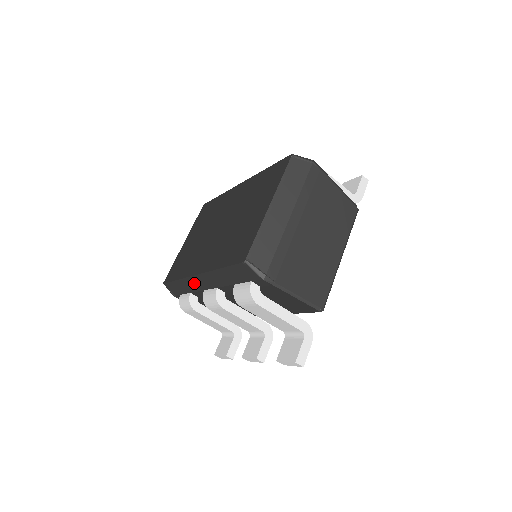
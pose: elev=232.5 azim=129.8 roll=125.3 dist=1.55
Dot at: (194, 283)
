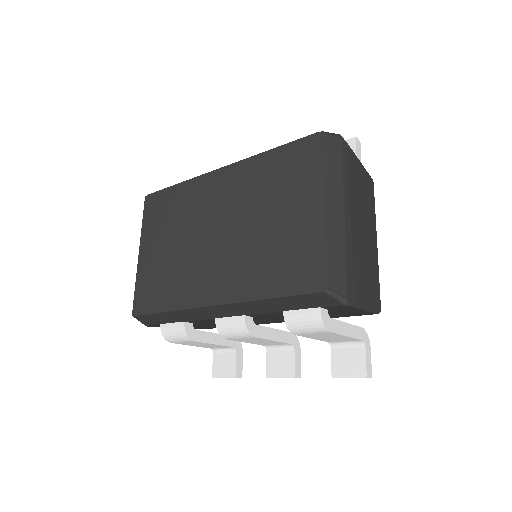
Dot at: (200, 313)
